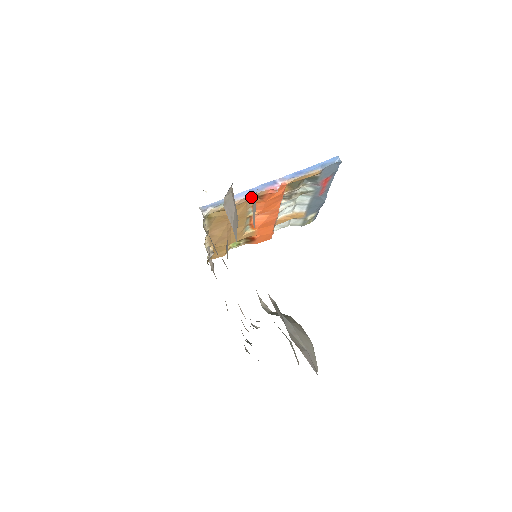
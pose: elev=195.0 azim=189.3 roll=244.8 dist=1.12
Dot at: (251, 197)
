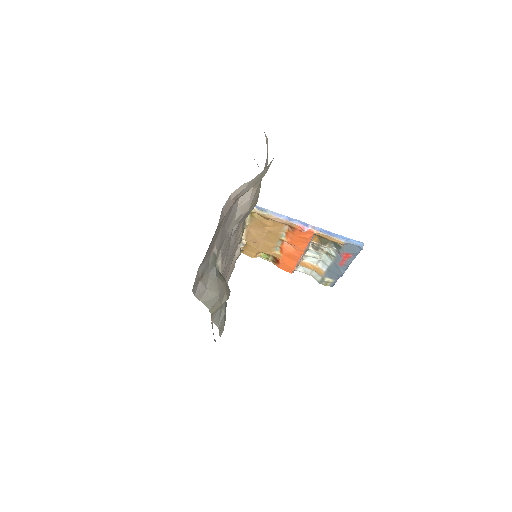
Dot at: (285, 222)
